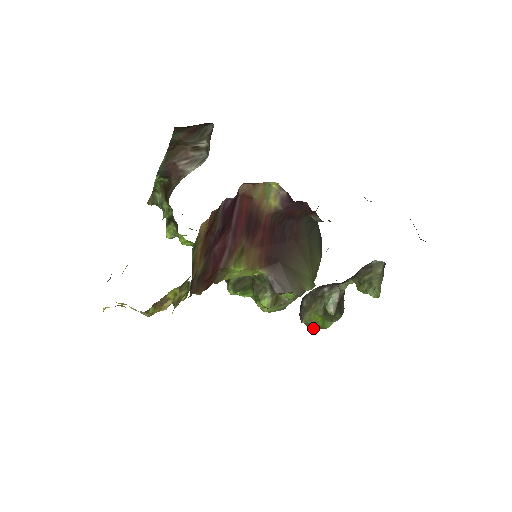
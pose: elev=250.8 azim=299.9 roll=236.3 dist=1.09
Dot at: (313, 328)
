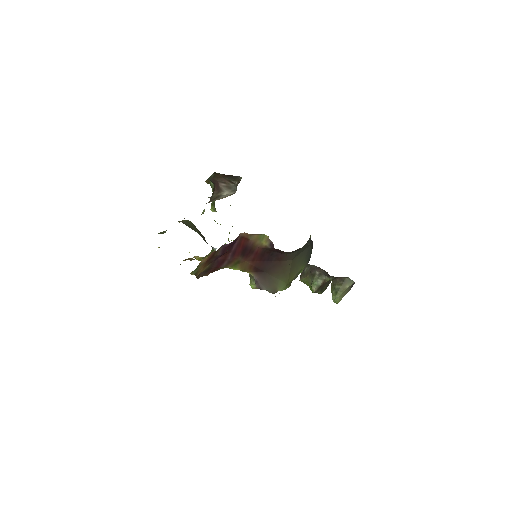
Dot at: occluded
